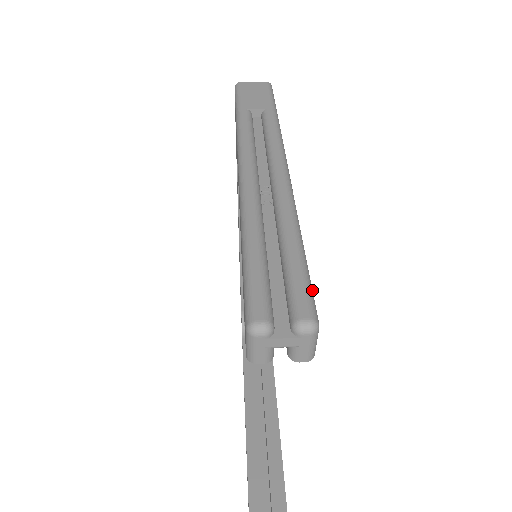
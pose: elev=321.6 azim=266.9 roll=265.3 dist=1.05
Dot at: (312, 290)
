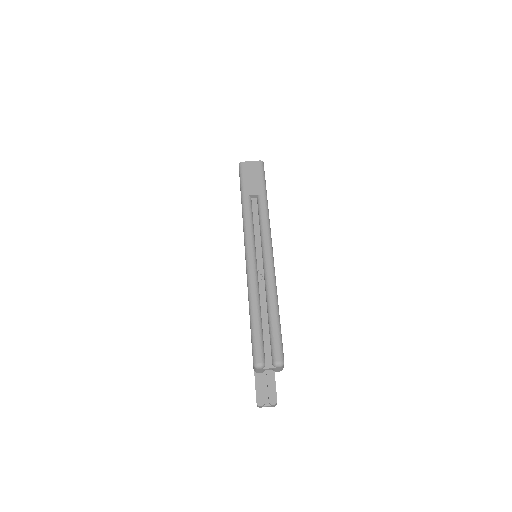
Dot at: (282, 343)
